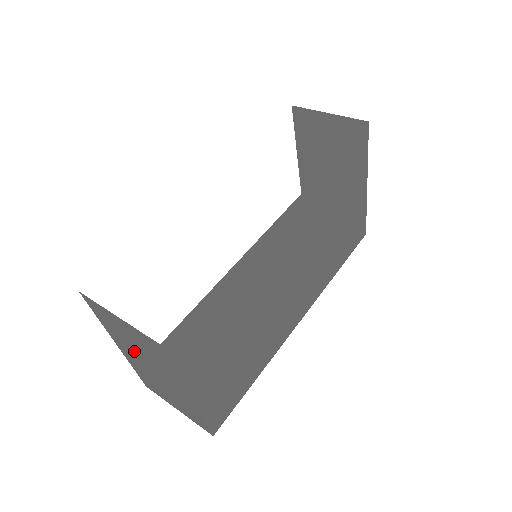
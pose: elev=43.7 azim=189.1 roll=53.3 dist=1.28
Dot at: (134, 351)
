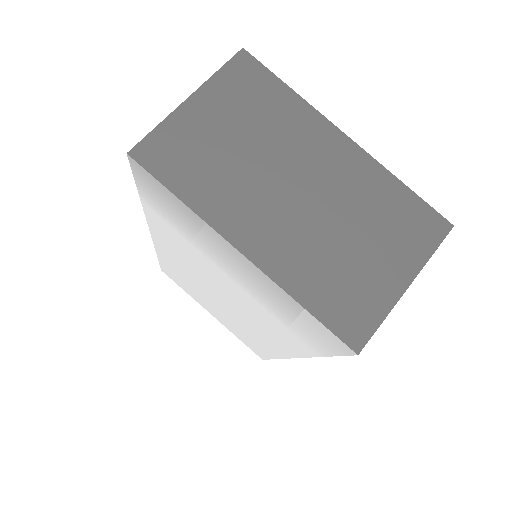
Dot at: (254, 182)
